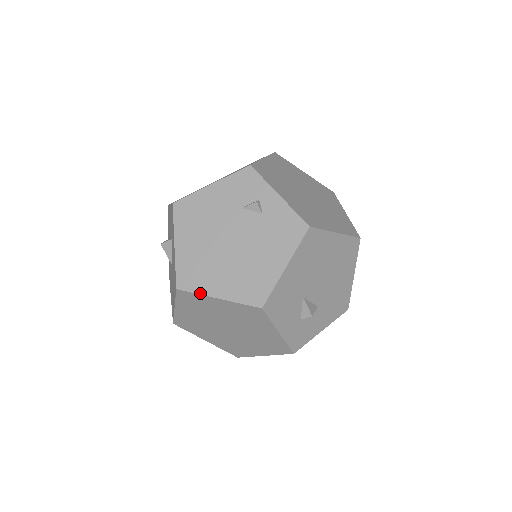
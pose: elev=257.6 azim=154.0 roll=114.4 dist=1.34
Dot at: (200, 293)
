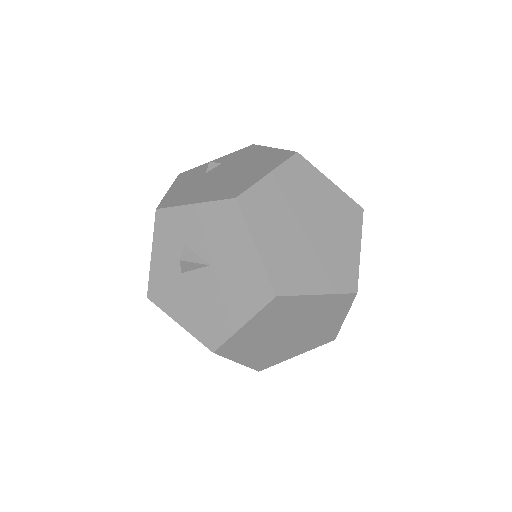
Dot at: (254, 183)
